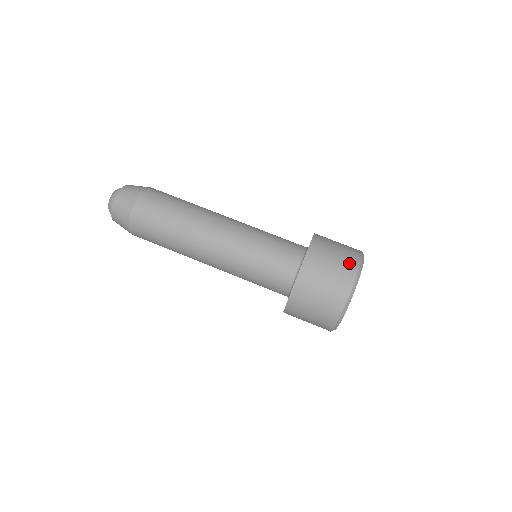
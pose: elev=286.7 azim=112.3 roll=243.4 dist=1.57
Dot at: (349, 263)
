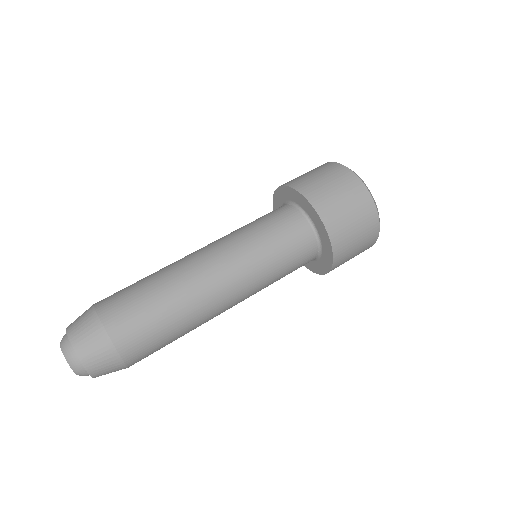
Dot at: (346, 179)
